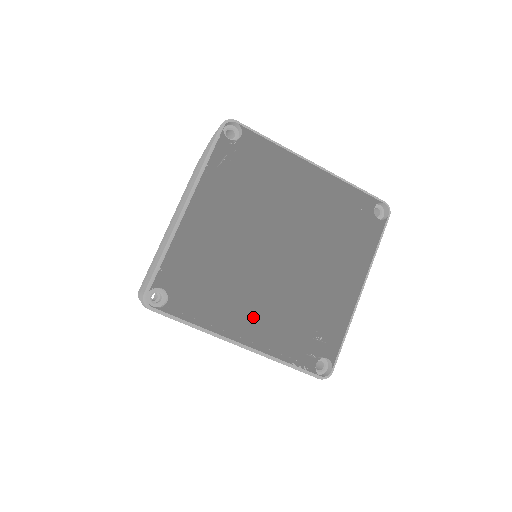
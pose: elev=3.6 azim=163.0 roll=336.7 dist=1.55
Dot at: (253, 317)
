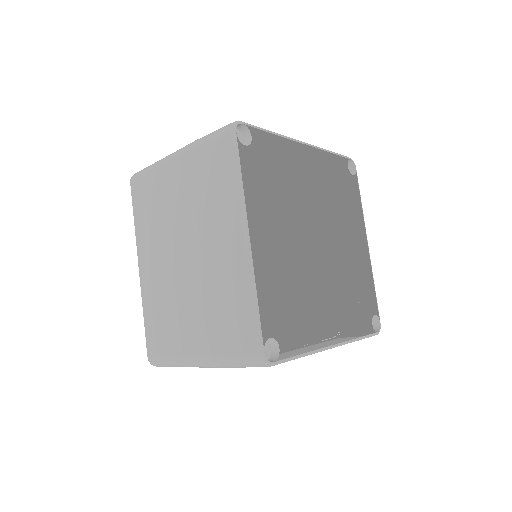
Dot at: (325, 315)
